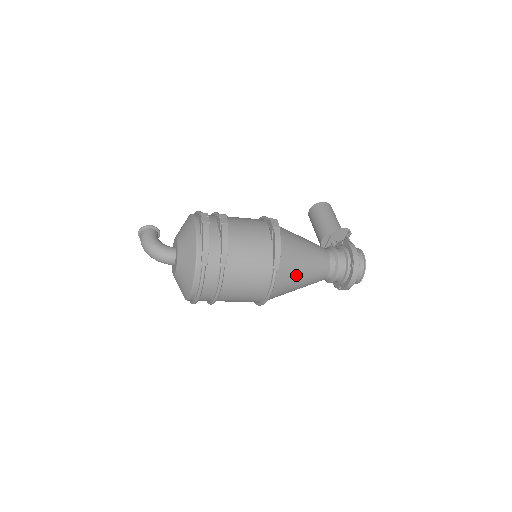
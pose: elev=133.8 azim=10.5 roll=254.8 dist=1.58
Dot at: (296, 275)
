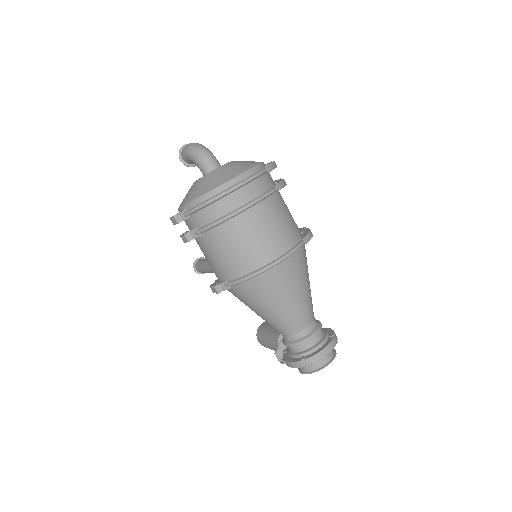
Dot at: (302, 278)
